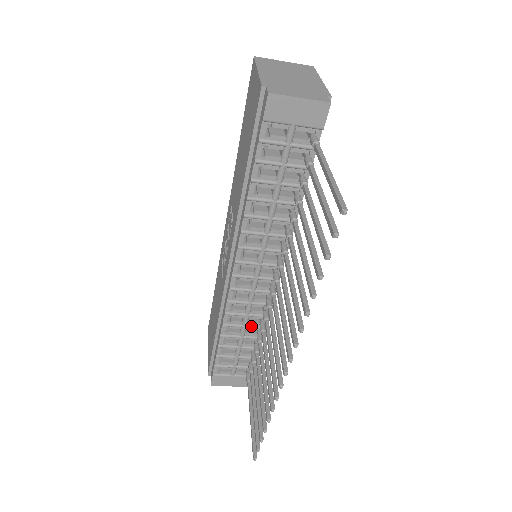
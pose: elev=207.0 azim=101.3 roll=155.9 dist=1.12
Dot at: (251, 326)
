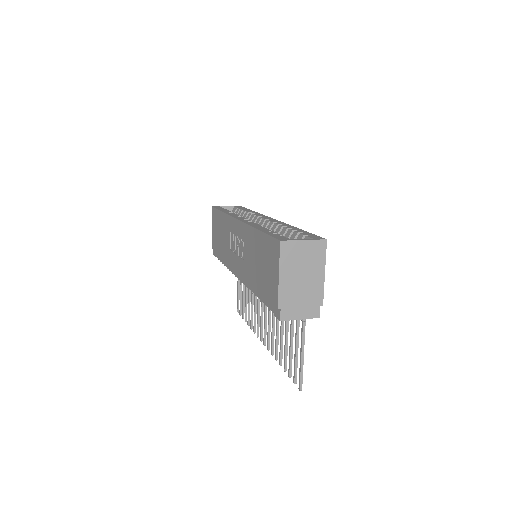
Dot at: occluded
